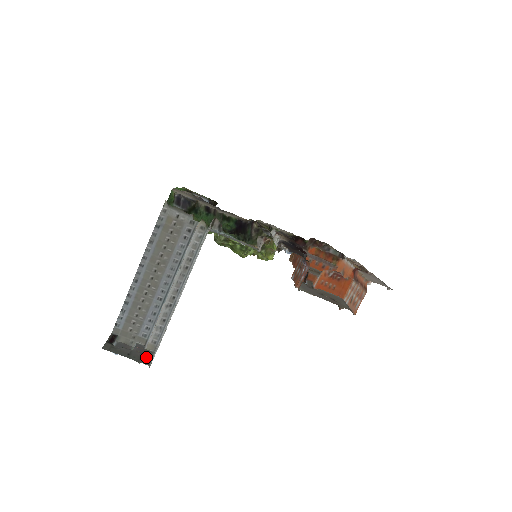
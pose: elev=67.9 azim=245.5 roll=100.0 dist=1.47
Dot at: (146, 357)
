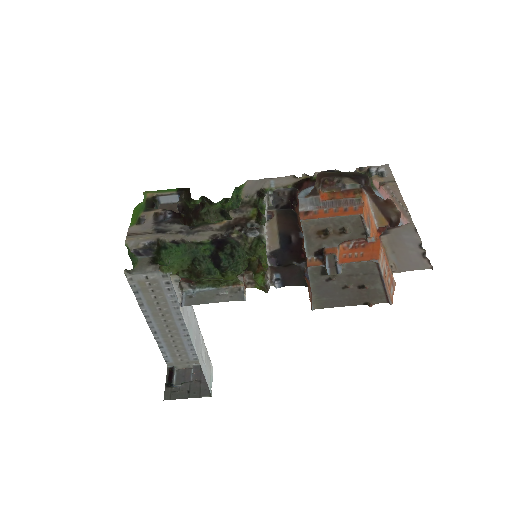
Dot at: (205, 384)
